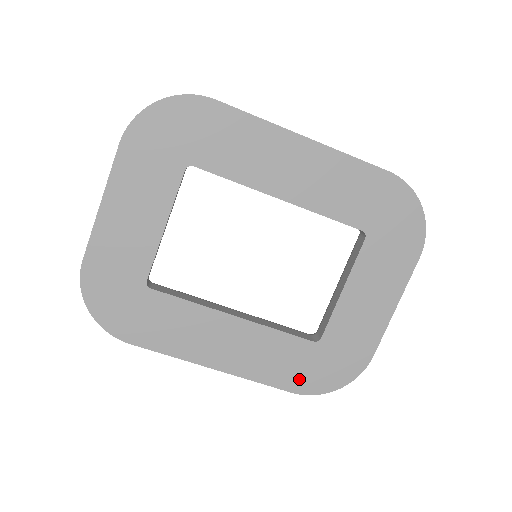
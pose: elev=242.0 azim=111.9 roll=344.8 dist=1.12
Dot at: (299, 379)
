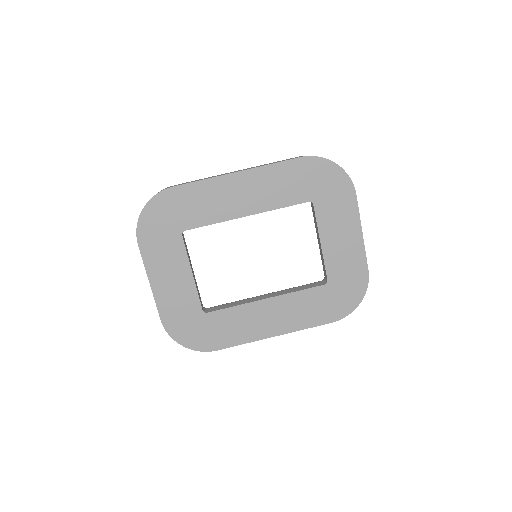
Dot at: (330, 312)
